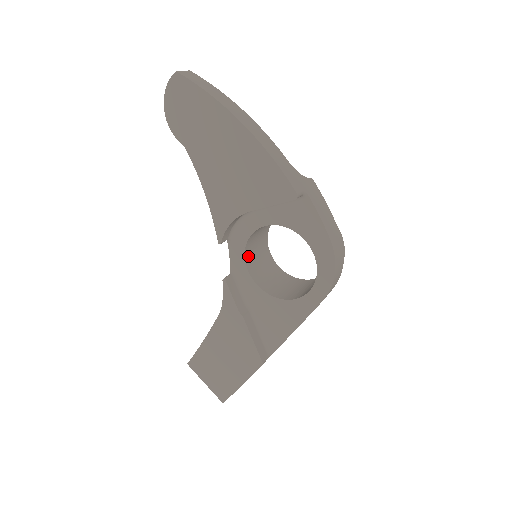
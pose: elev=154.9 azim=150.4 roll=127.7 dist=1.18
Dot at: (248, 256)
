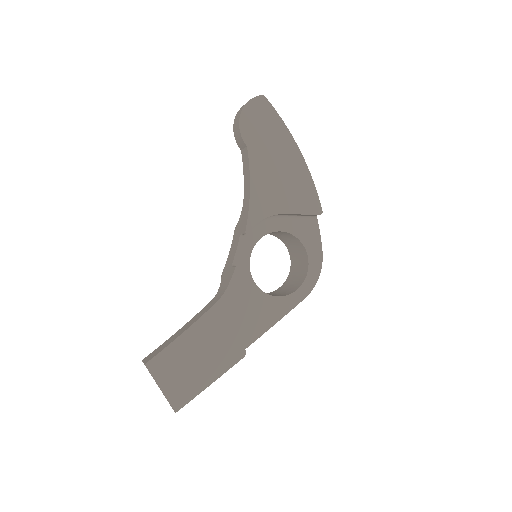
Dot at: (248, 255)
